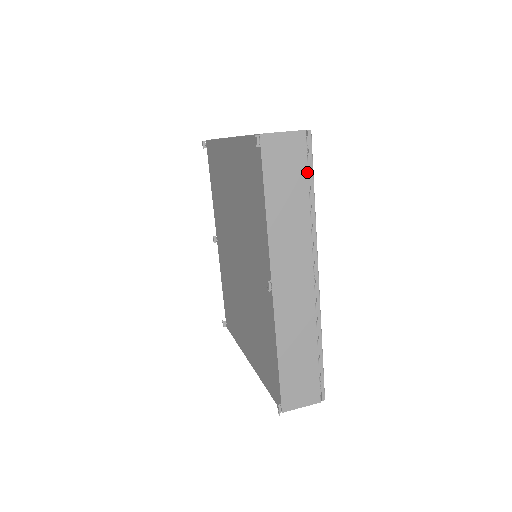
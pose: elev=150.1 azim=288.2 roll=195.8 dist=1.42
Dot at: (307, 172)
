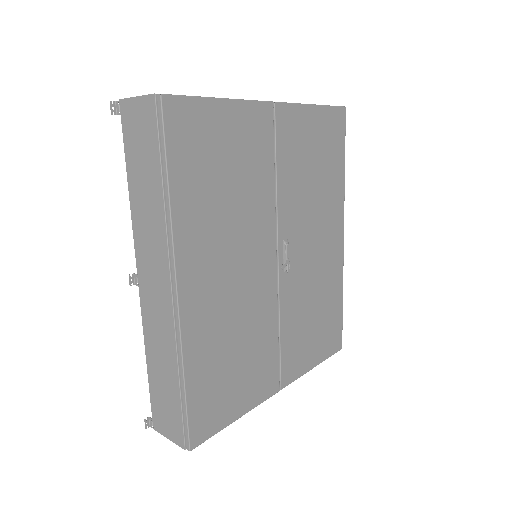
Dot at: (159, 150)
